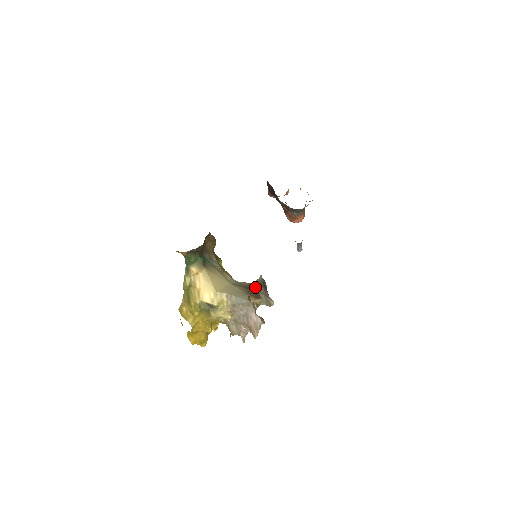
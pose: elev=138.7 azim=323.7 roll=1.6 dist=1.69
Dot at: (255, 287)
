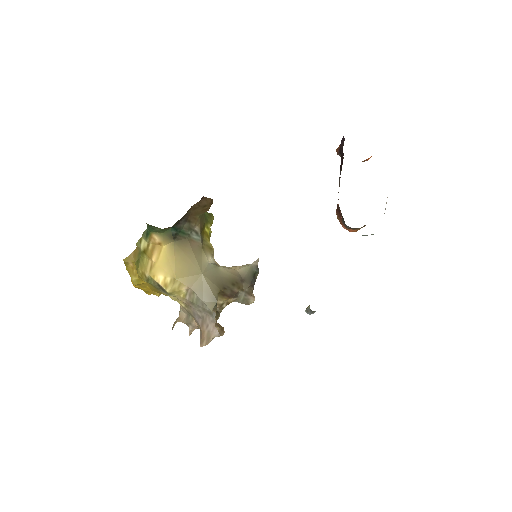
Dot at: (236, 284)
